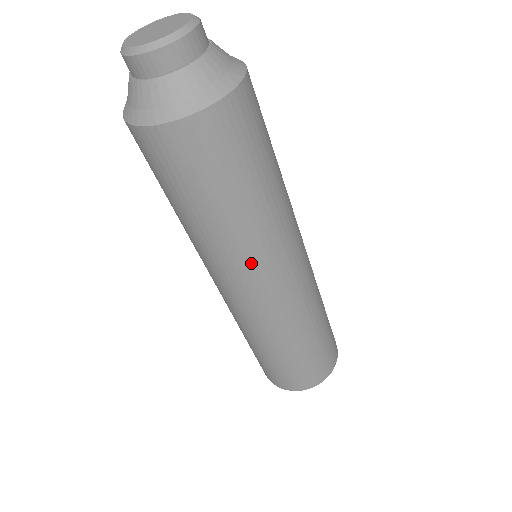
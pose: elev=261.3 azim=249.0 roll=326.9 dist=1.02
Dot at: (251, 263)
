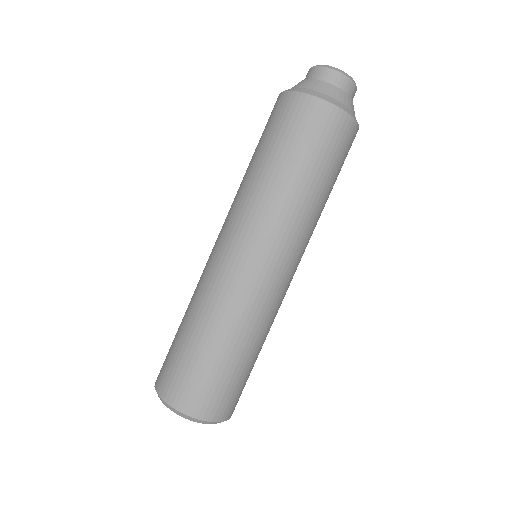
Dot at: (251, 218)
